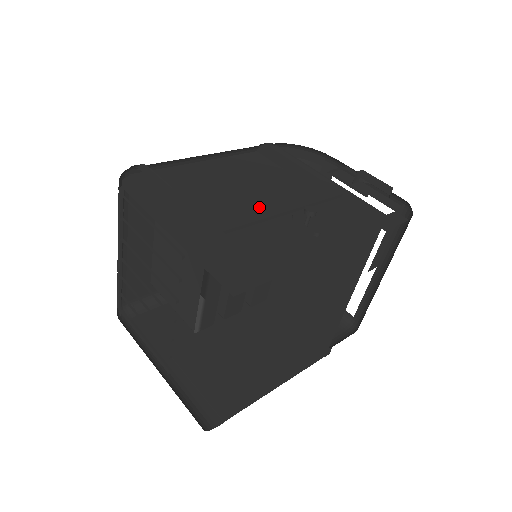
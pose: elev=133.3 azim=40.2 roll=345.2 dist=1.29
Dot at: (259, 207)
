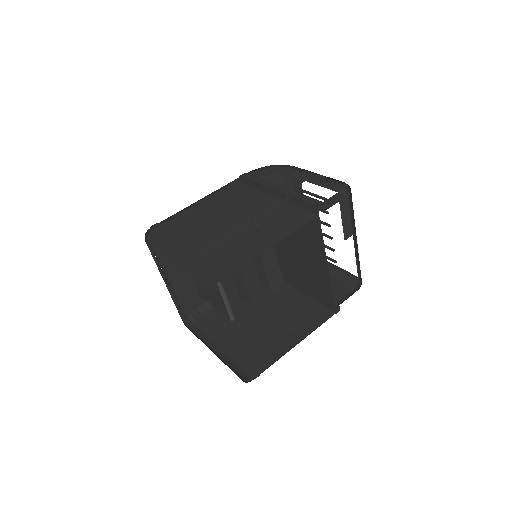
Dot at: (233, 225)
